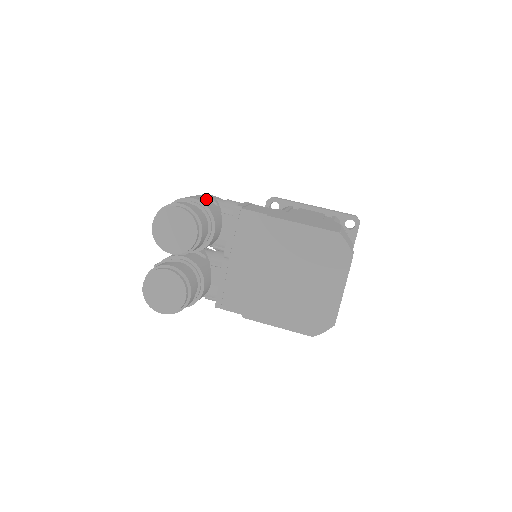
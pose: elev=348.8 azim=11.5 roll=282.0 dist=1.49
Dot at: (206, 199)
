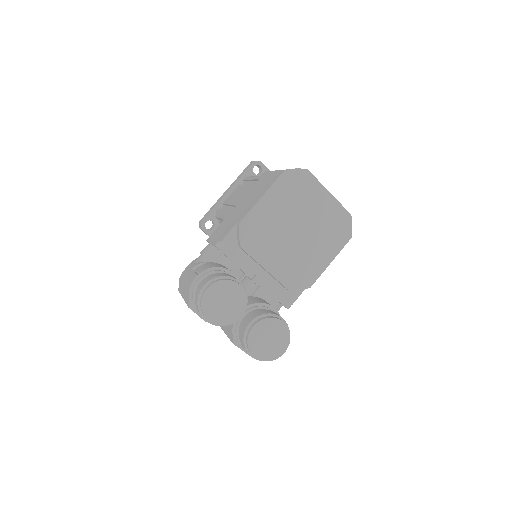
Dot at: (197, 269)
